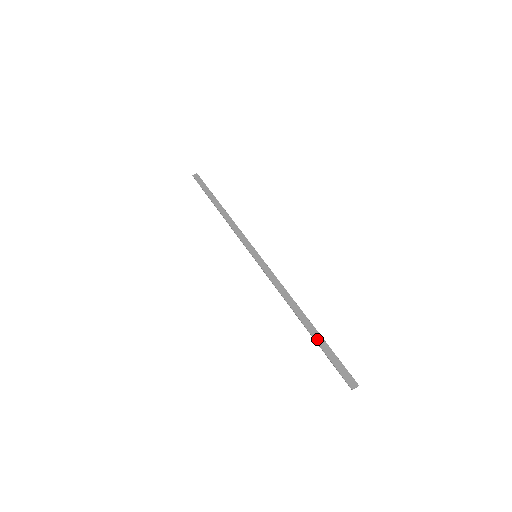
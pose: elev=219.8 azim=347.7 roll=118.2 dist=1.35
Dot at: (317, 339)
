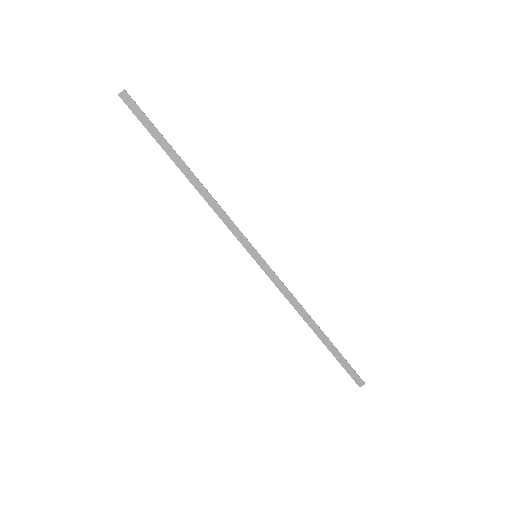
Dot at: (331, 349)
